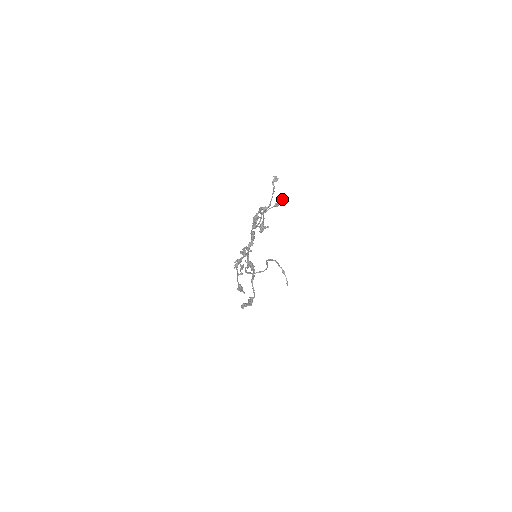
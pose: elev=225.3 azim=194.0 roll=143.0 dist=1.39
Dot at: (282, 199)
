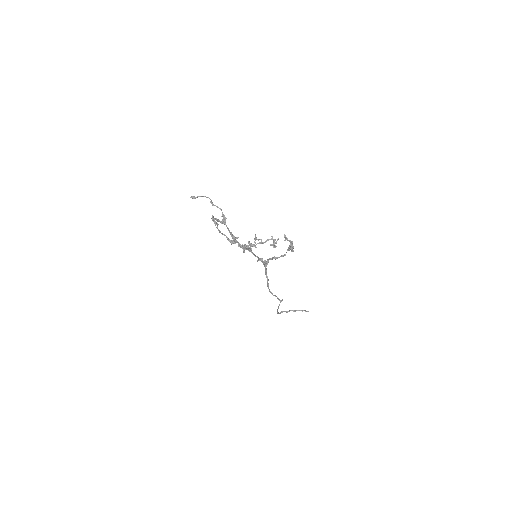
Dot at: occluded
